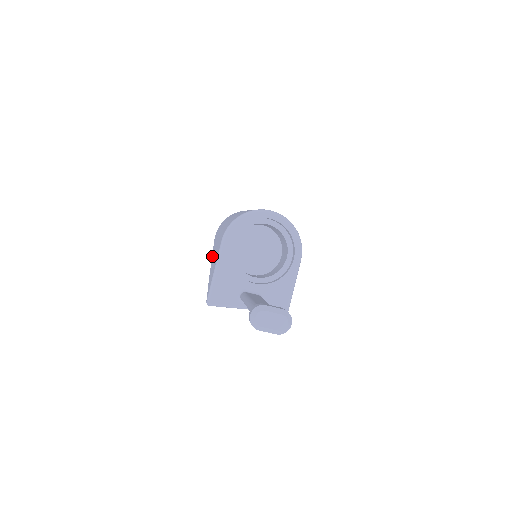
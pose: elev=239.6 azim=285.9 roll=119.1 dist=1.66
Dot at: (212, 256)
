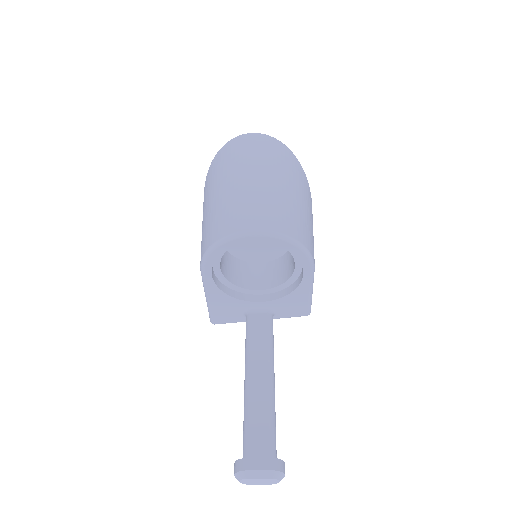
Dot at: occluded
